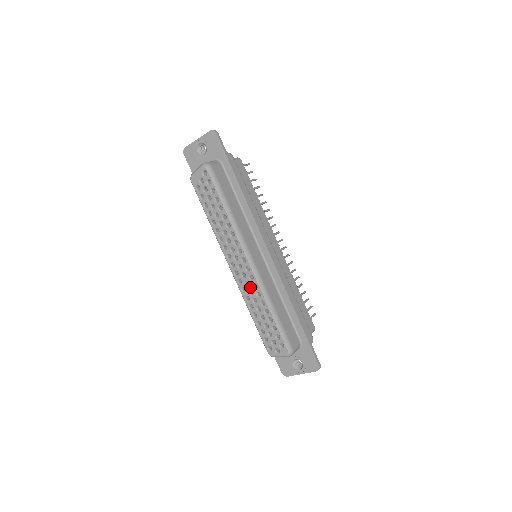
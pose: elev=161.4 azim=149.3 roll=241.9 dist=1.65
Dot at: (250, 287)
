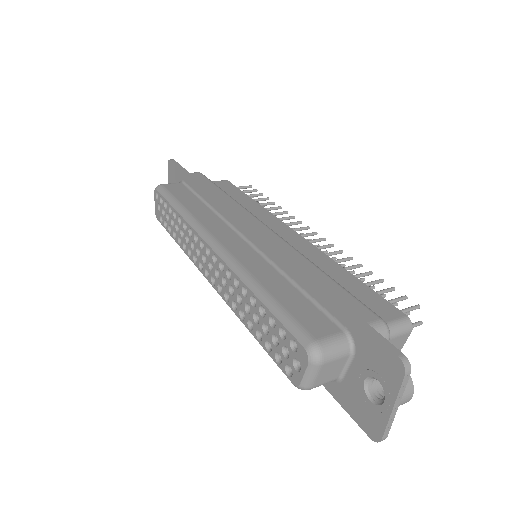
Dot at: (227, 283)
